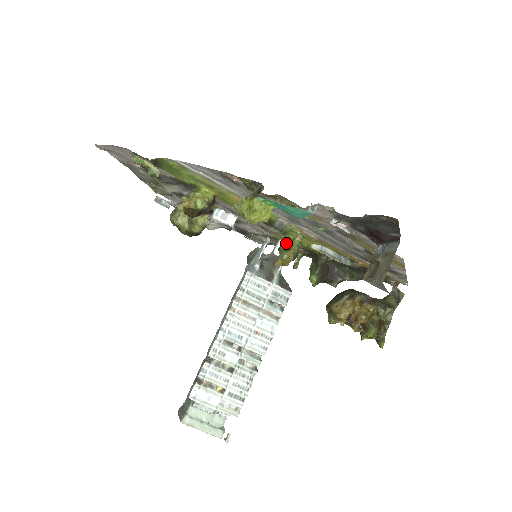
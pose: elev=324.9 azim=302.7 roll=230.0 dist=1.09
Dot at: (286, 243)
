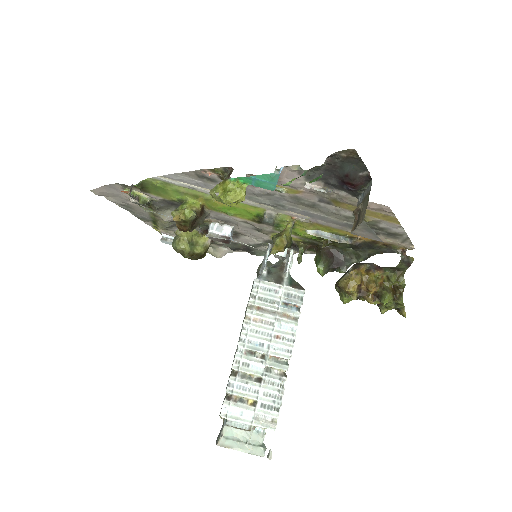
Dot at: occluded
